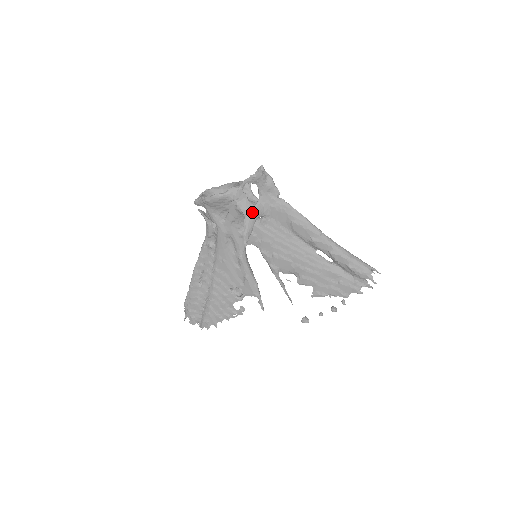
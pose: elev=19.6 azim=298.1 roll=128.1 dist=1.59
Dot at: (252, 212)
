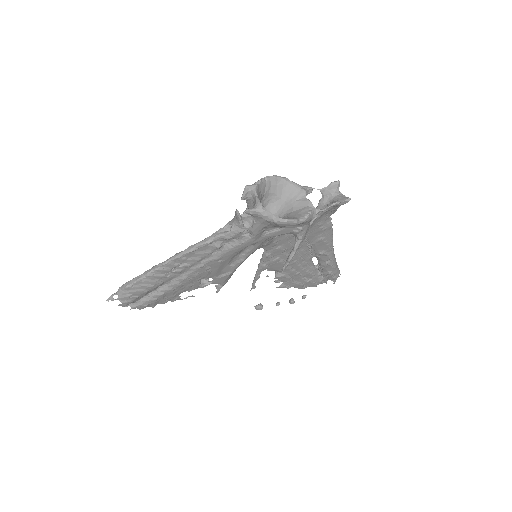
Dot at: occluded
